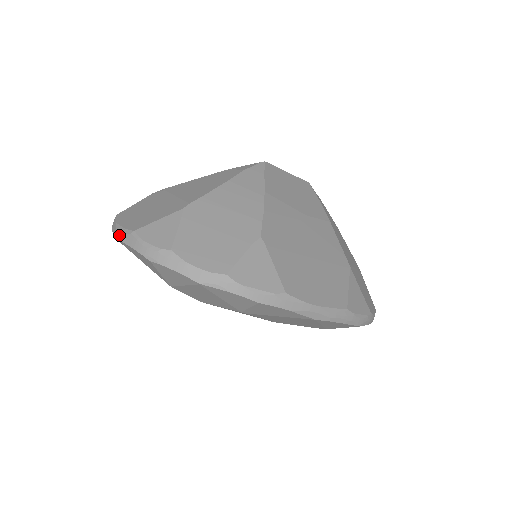
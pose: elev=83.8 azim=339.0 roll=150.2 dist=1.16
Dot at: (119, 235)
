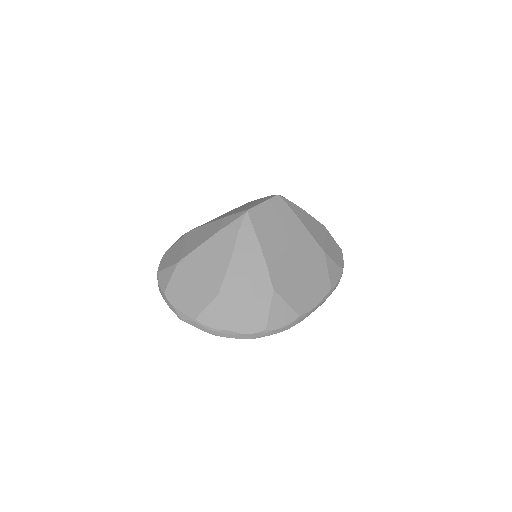
Dot at: (183, 319)
